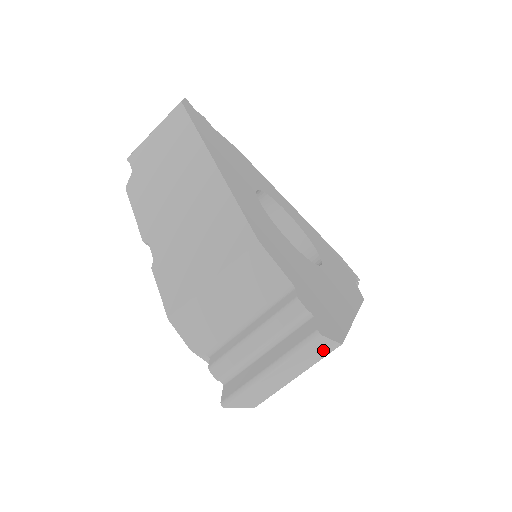
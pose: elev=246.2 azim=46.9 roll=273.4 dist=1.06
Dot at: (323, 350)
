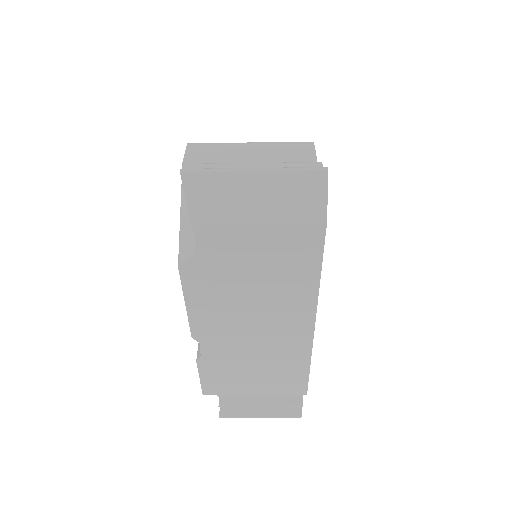
Dot at: occluded
